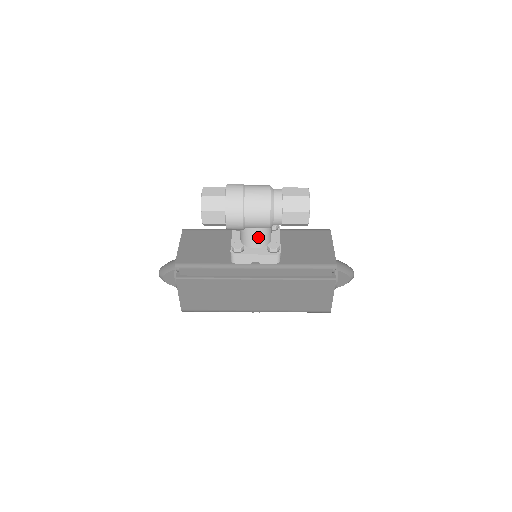
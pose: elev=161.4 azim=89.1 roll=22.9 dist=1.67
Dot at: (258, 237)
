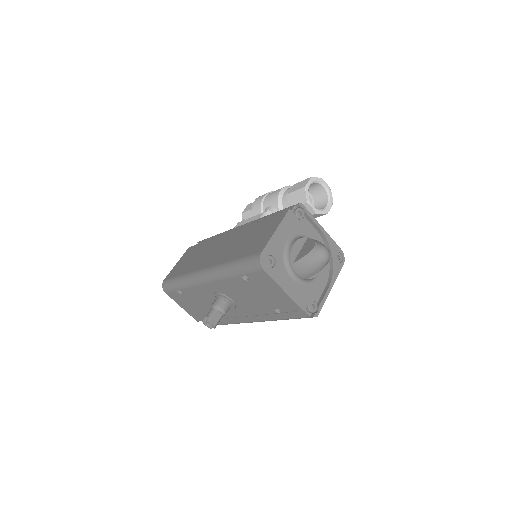
Dot at: occluded
